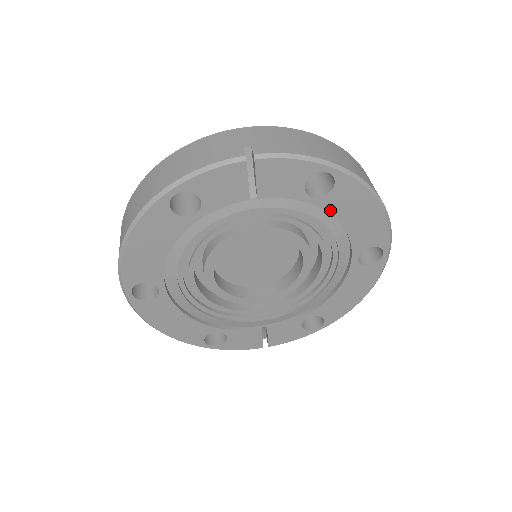
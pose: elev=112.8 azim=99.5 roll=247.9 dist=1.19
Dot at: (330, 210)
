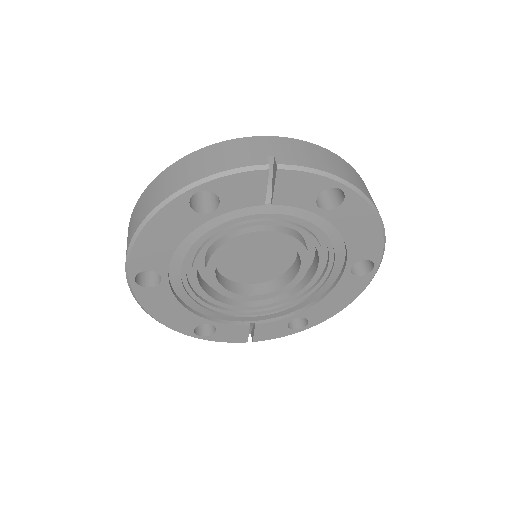
Dot at: (335, 223)
